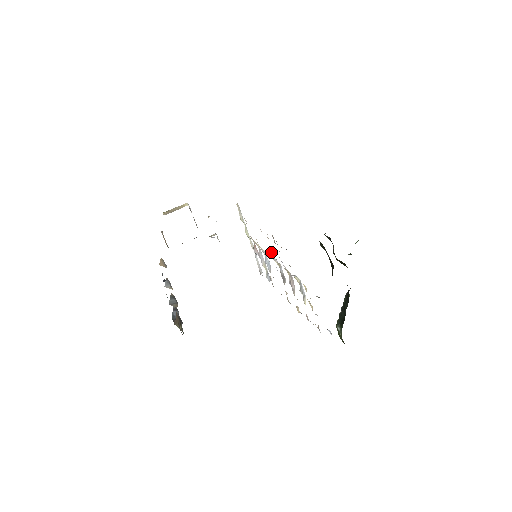
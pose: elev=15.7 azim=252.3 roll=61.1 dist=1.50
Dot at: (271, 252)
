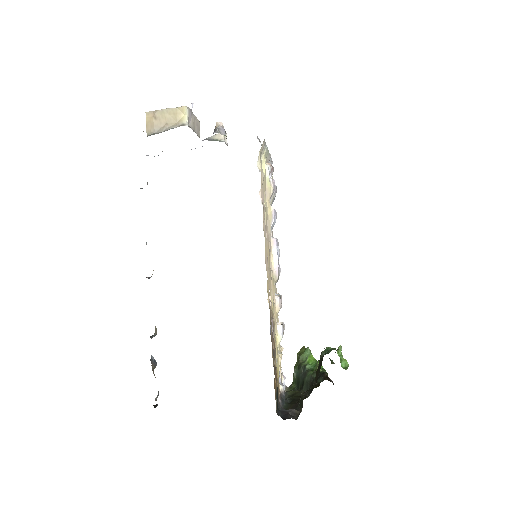
Dot at: occluded
